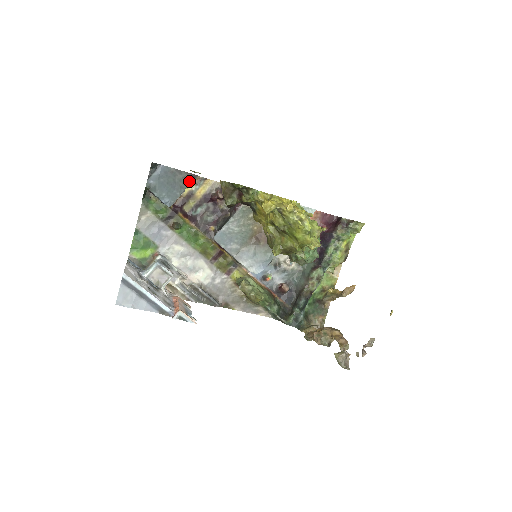
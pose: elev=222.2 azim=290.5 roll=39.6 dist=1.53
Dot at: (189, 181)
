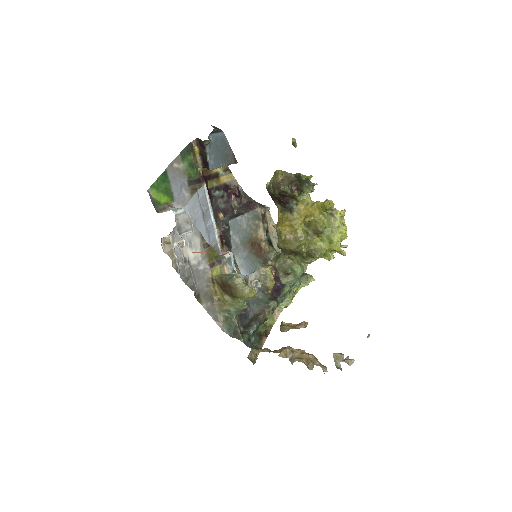
Dot at: (231, 161)
